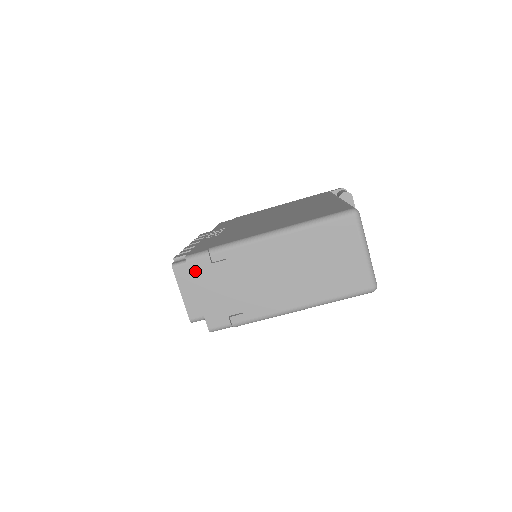
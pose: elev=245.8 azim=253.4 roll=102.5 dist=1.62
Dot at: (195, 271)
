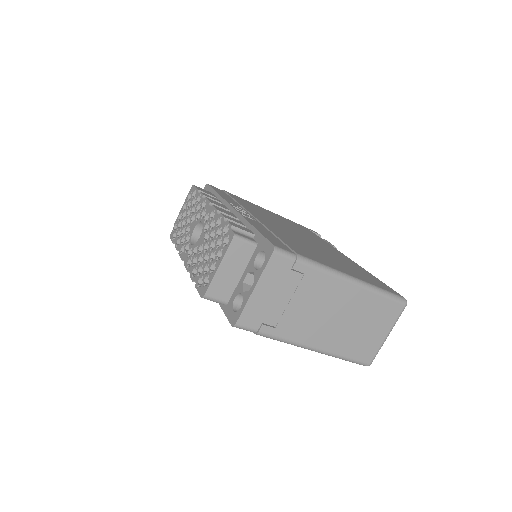
Dot at: (272, 266)
